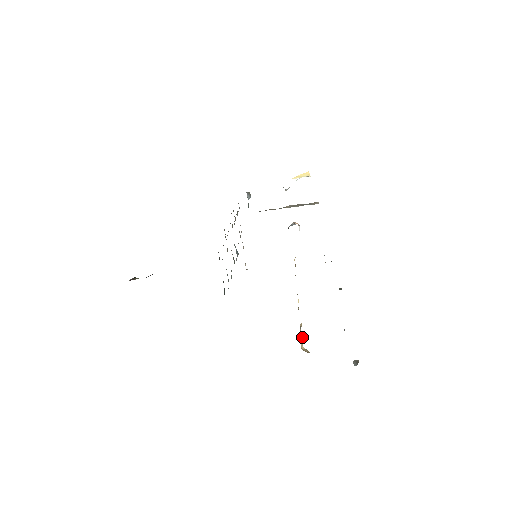
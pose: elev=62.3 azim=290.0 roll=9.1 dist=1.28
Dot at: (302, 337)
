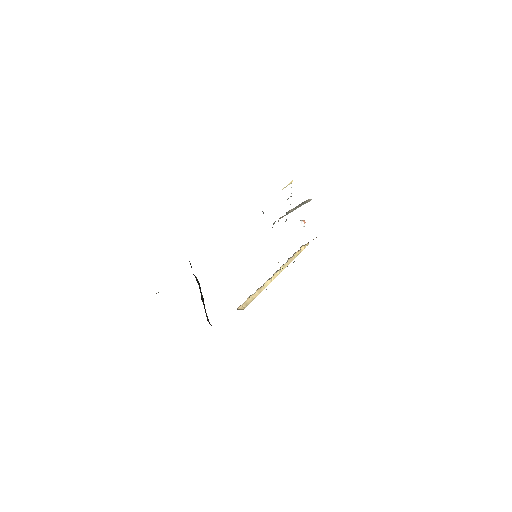
Dot at: (249, 302)
